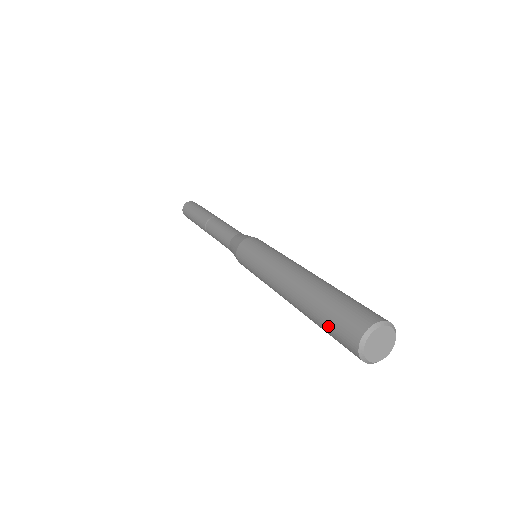
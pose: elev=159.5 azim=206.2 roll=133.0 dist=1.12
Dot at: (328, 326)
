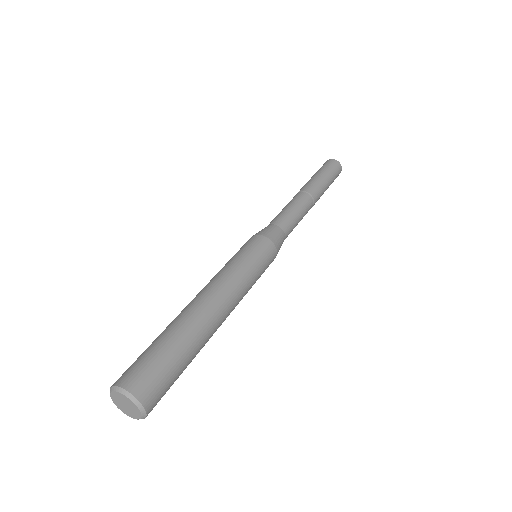
Dot at: occluded
